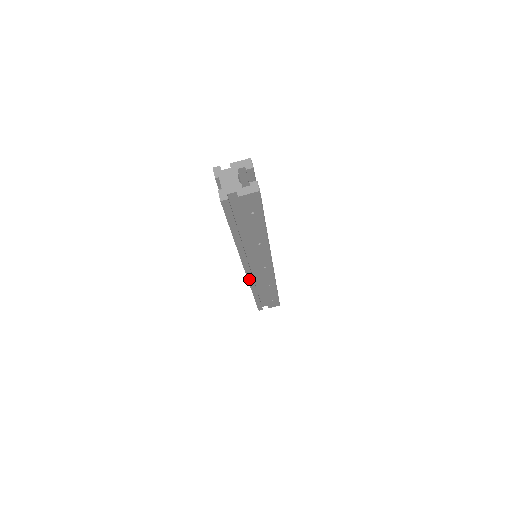
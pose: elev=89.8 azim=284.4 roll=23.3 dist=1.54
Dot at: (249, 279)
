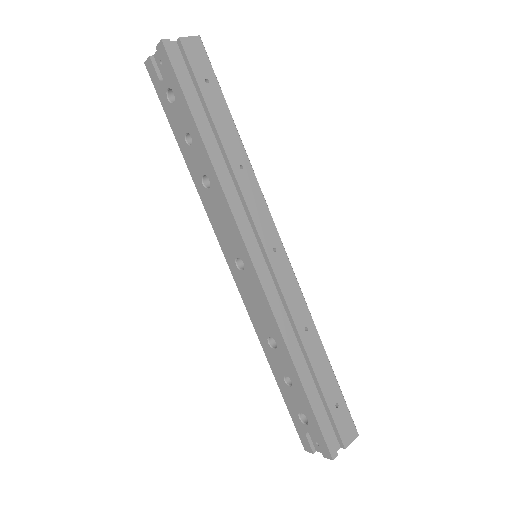
Dot at: (266, 293)
